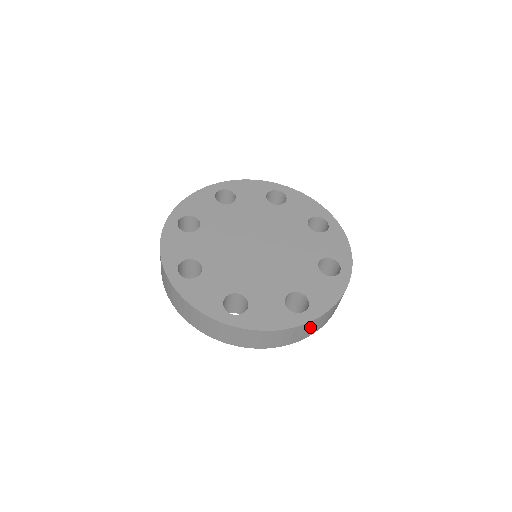
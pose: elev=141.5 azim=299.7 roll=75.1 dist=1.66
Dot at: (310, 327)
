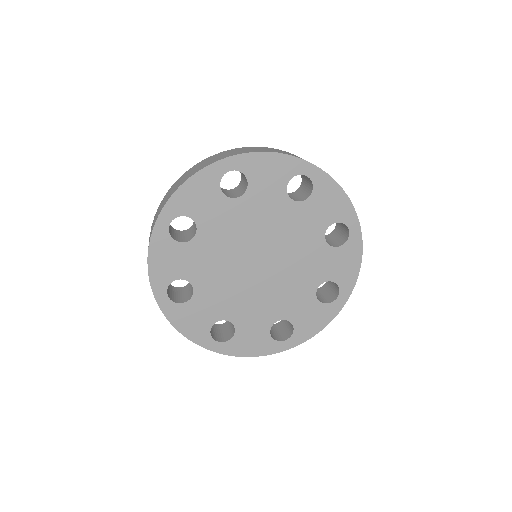
Dot at: occluded
